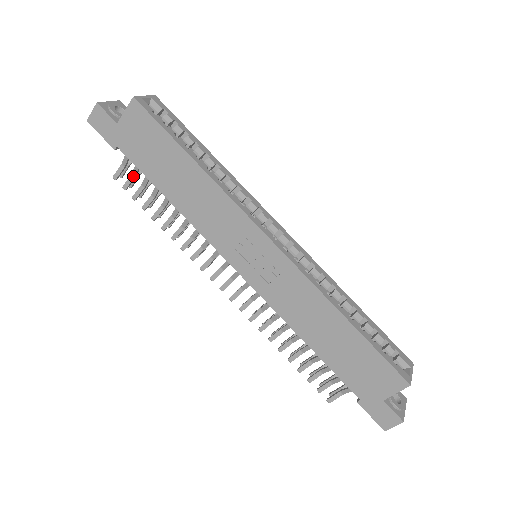
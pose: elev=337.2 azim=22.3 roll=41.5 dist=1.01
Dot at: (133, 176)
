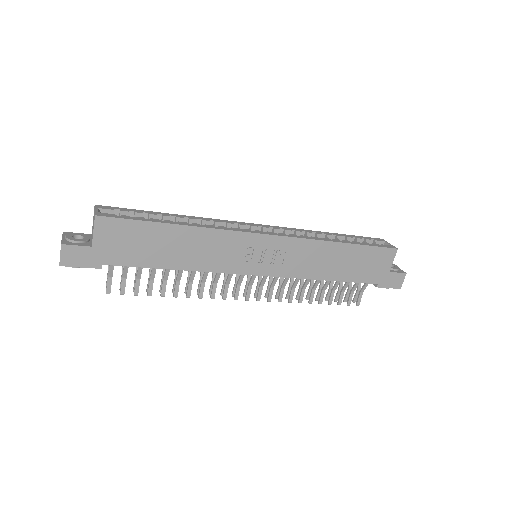
Dot at: (124, 278)
